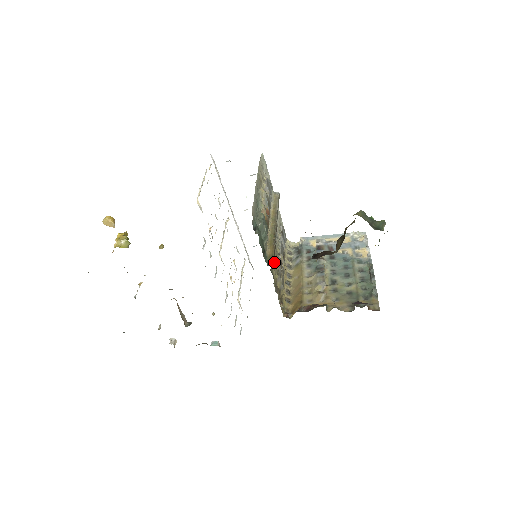
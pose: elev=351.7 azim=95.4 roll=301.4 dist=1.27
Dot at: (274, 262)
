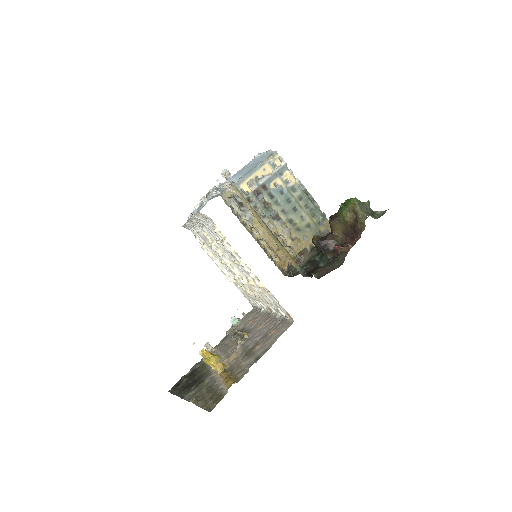
Dot at: occluded
